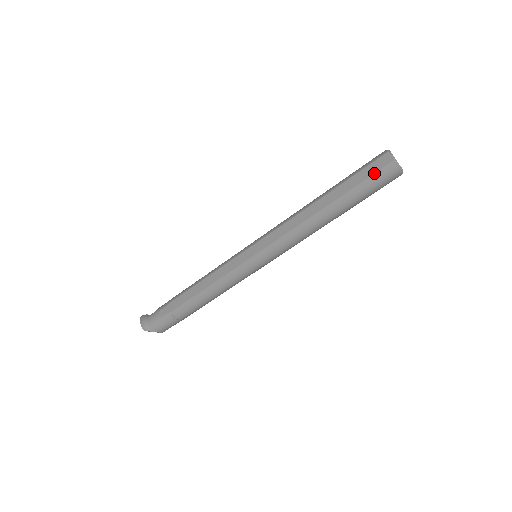
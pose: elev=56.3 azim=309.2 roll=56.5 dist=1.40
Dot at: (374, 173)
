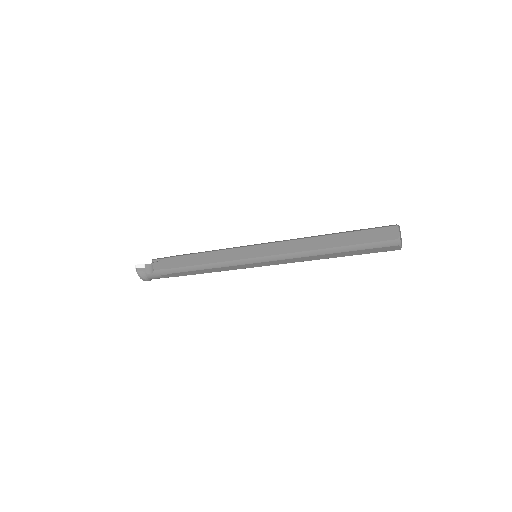
Dot at: occluded
